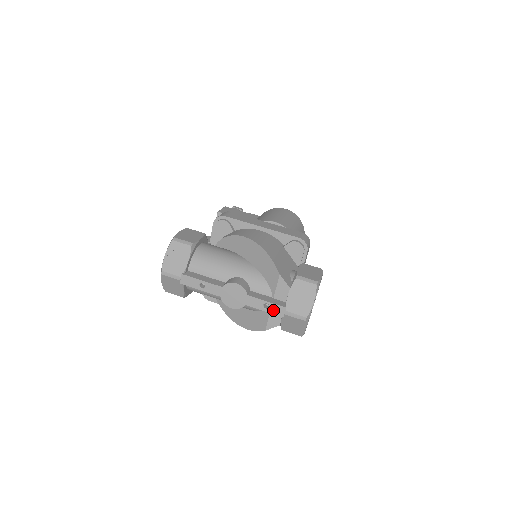
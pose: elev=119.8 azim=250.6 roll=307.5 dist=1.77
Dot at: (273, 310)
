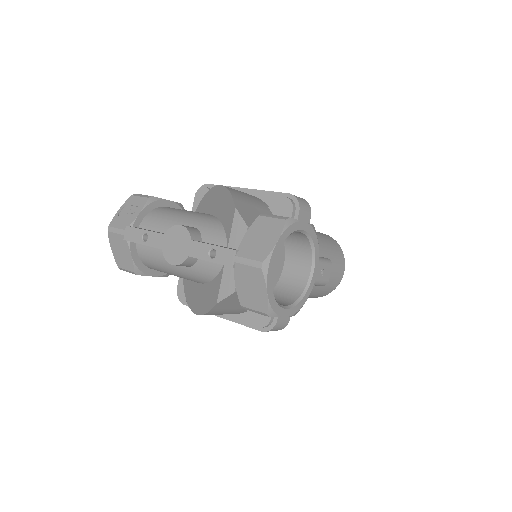
Dot at: (220, 258)
